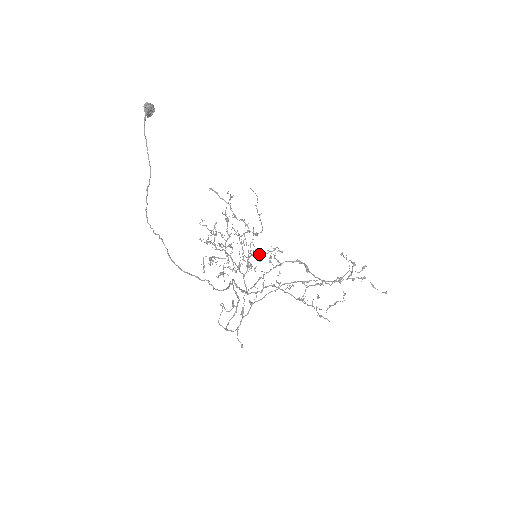
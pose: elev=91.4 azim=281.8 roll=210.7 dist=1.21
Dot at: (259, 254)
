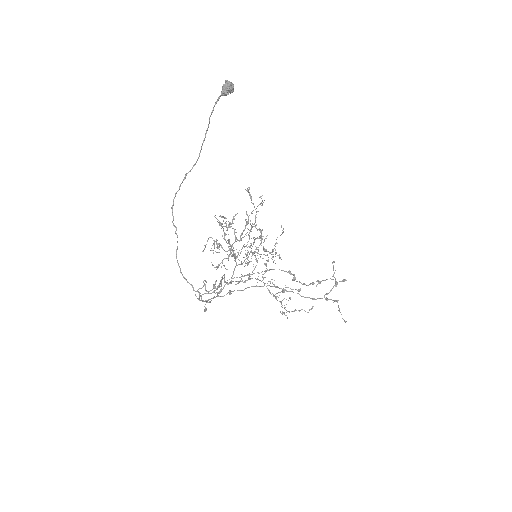
Dot at: (260, 254)
